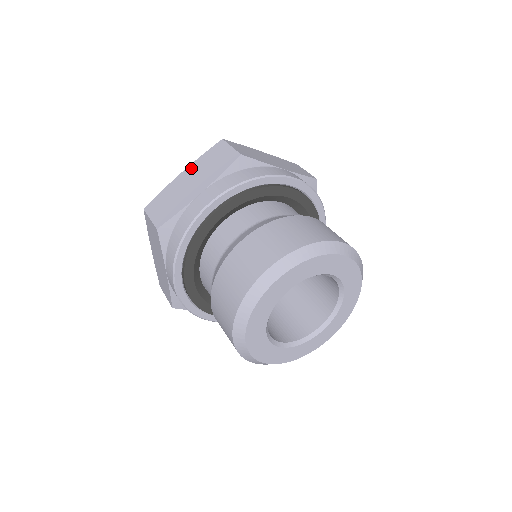
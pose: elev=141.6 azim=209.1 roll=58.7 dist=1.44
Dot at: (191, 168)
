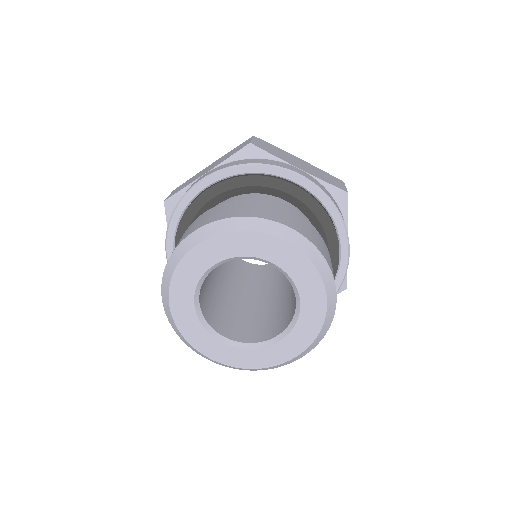
Dot at: (308, 163)
